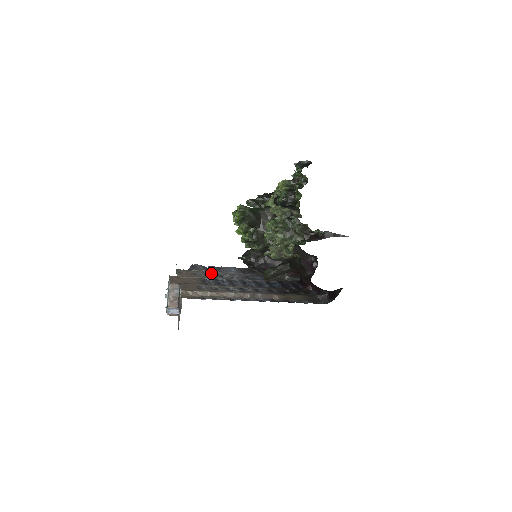
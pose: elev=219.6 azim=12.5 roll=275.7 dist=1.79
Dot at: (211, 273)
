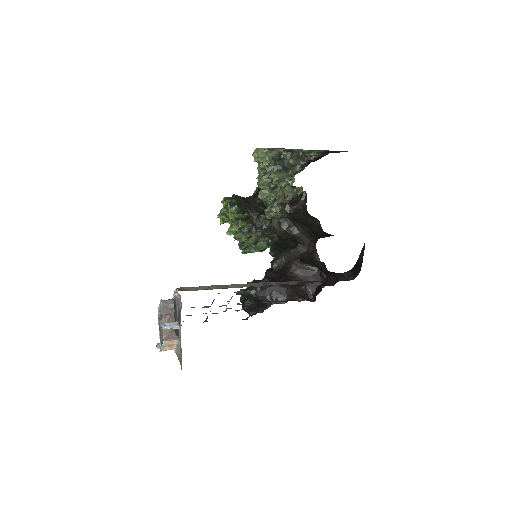
Dot at: occluded
